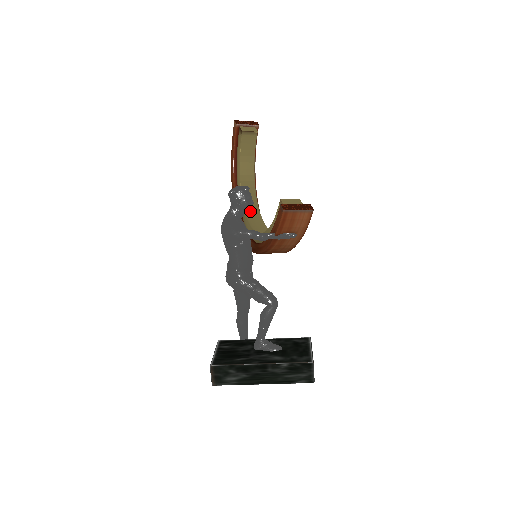
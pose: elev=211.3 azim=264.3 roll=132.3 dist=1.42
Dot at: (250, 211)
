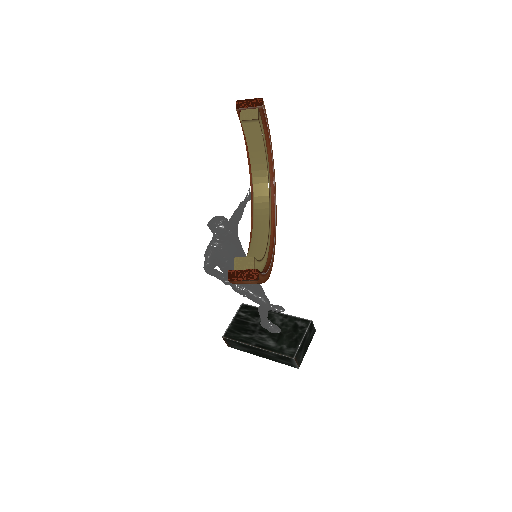
Dot at: (259, 200)
